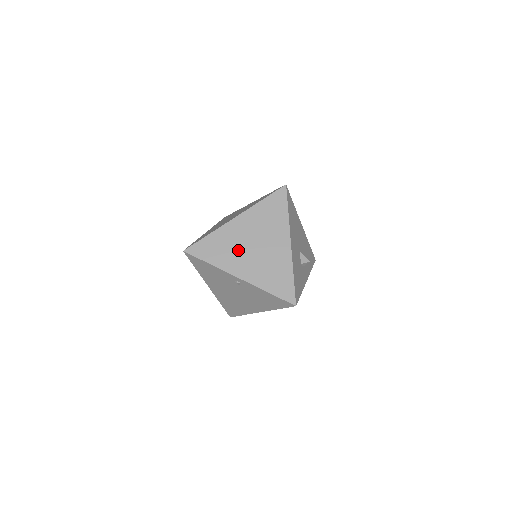
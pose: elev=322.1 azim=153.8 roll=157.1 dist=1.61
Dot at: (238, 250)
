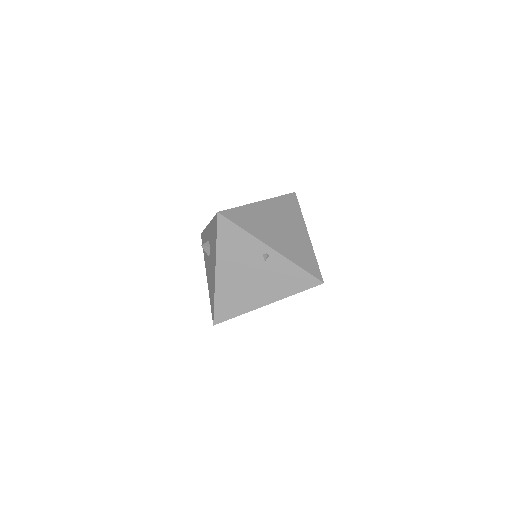
Dot at: (267, 226)
